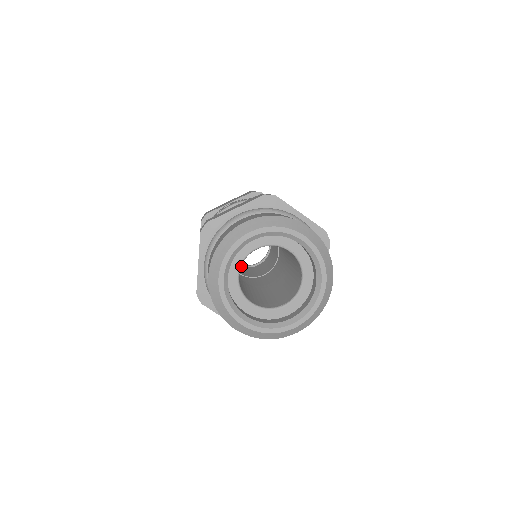
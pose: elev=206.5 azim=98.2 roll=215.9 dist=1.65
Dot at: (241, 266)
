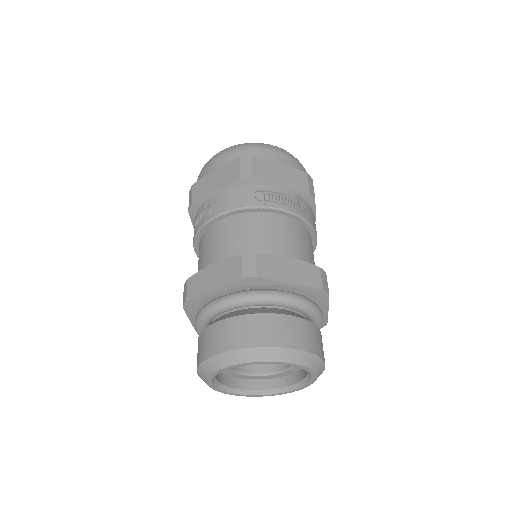
Dot at: occluded
